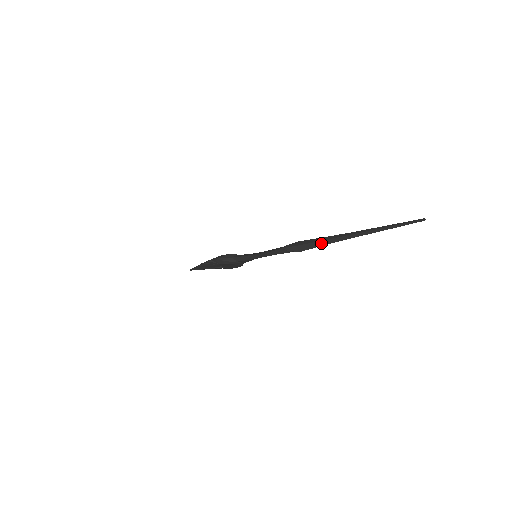
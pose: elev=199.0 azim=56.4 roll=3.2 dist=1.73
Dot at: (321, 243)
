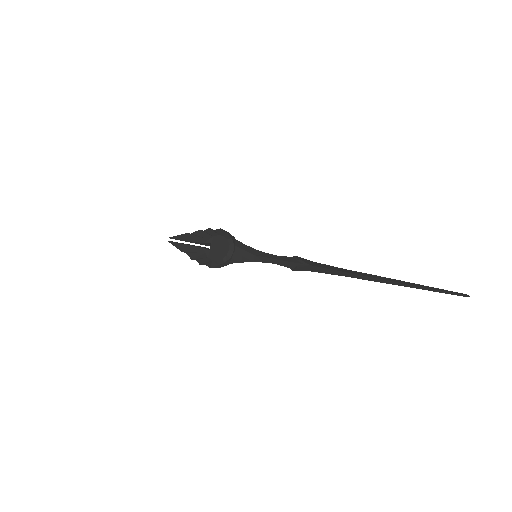
Dot at: (341, 275)
